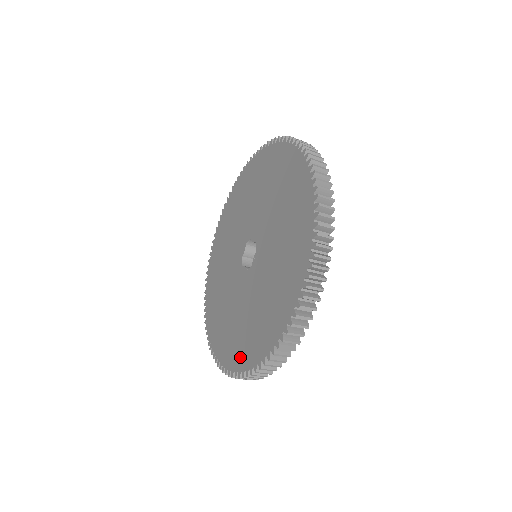
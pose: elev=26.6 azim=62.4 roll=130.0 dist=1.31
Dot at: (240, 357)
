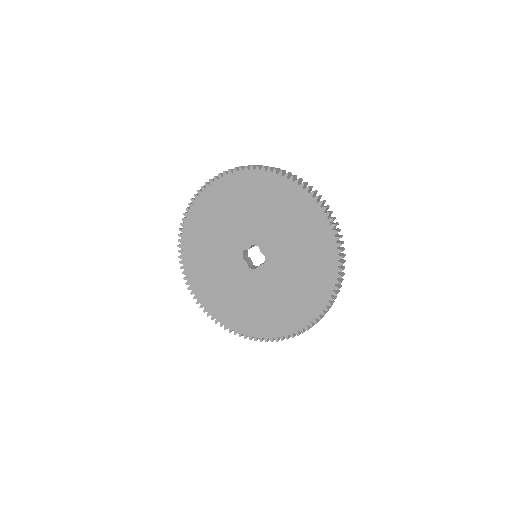
Dot at: (229, 319)
